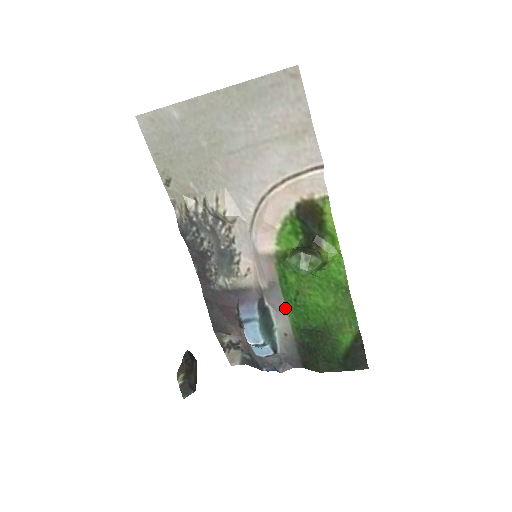
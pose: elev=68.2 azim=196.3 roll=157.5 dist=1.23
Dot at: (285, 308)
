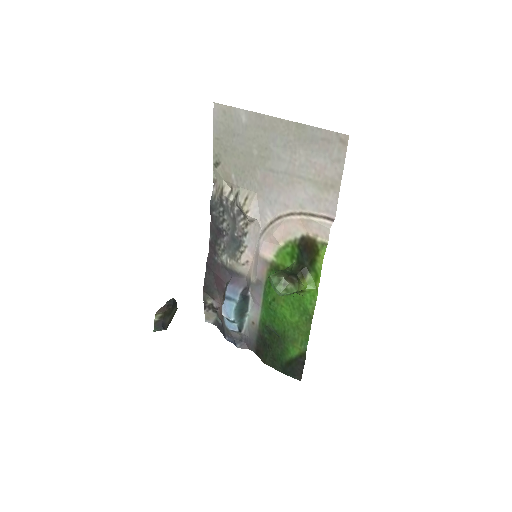
Dot at: (261, 304)
